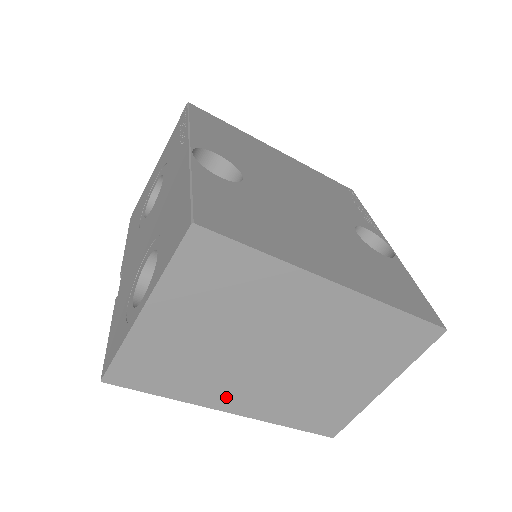
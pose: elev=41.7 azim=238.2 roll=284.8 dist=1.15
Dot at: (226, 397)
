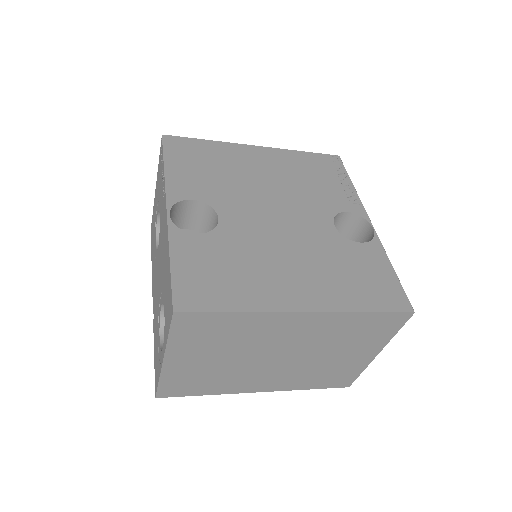
Dot at: (251, 385)
